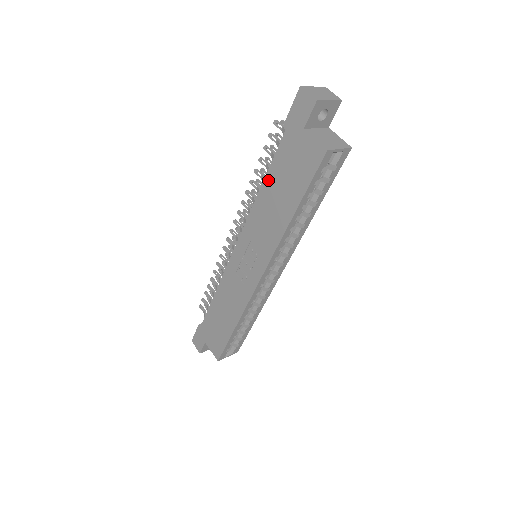
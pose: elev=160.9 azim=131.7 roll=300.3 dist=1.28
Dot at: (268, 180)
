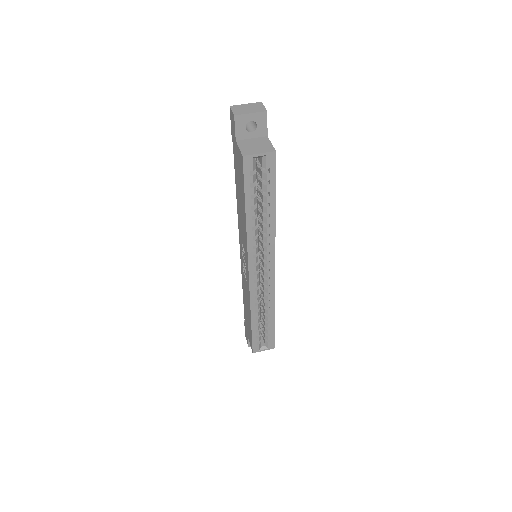
Dot at: (236, 187)
